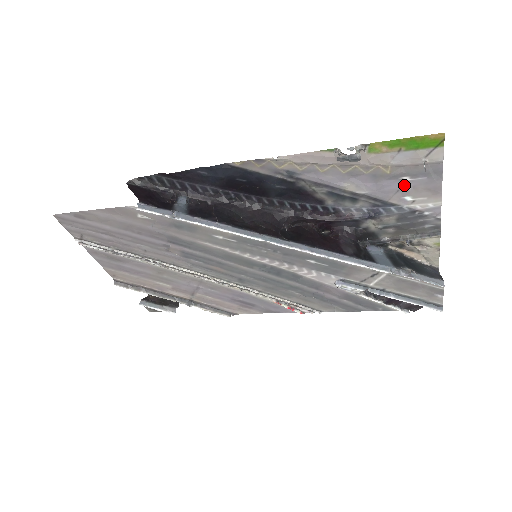
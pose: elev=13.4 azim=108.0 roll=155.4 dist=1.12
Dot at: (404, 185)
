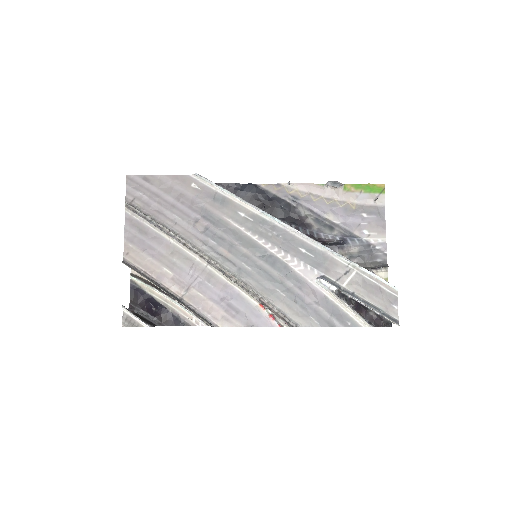
Dot at: (363, 220)
